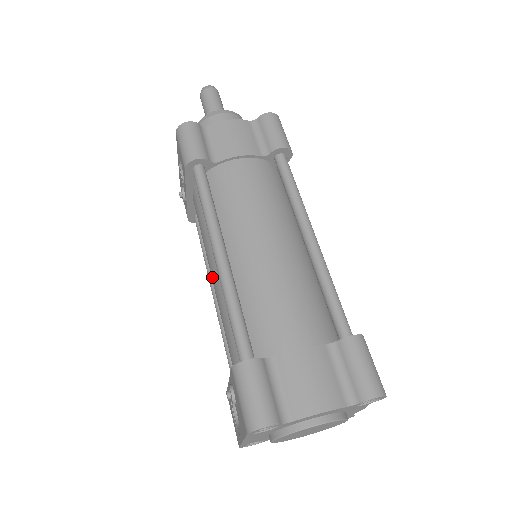
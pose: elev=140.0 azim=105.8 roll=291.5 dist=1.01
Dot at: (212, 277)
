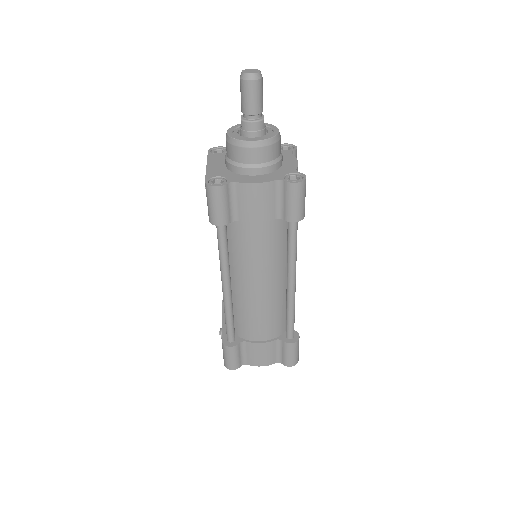
Dot at: occluded
